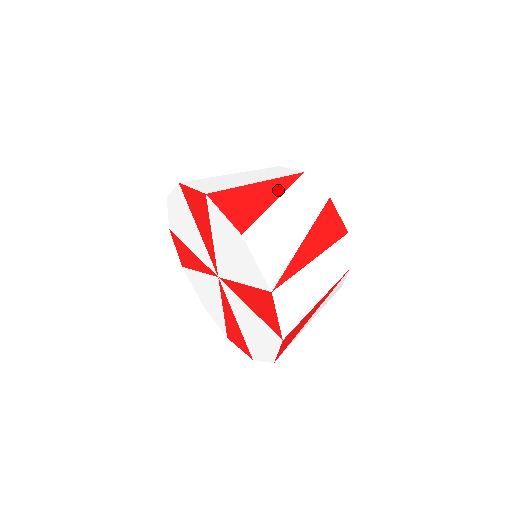
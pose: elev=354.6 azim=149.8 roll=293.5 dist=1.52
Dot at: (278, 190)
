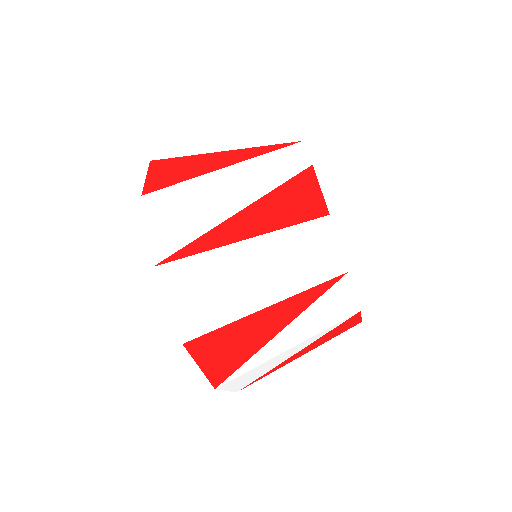
Dot at: (242, 158)
